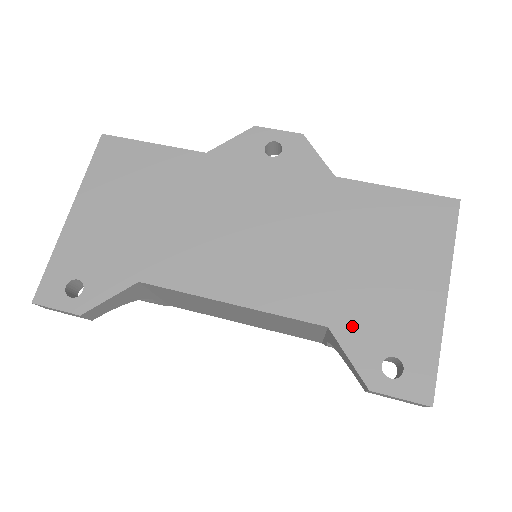
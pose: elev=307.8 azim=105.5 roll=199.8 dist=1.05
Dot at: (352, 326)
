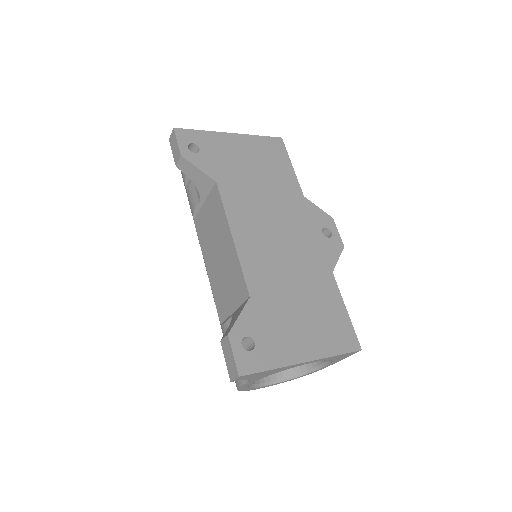
Dot at: (258, 311)
